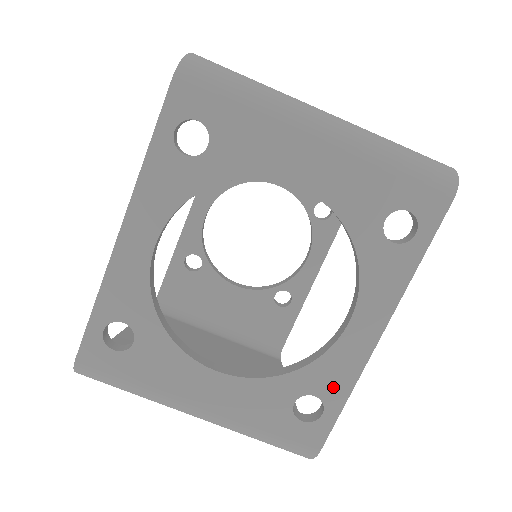
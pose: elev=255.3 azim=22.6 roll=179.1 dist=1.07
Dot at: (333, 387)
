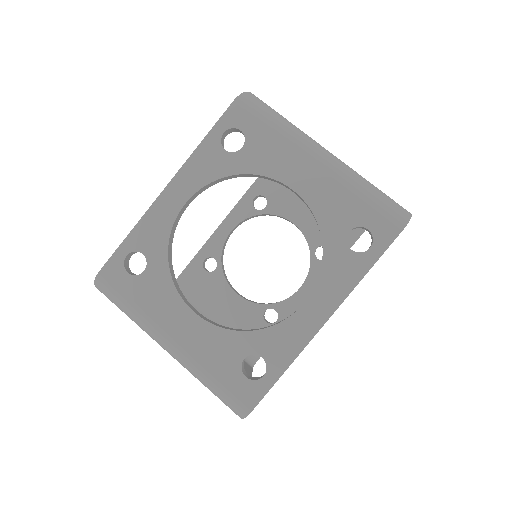
Dot at: (278, 354)
